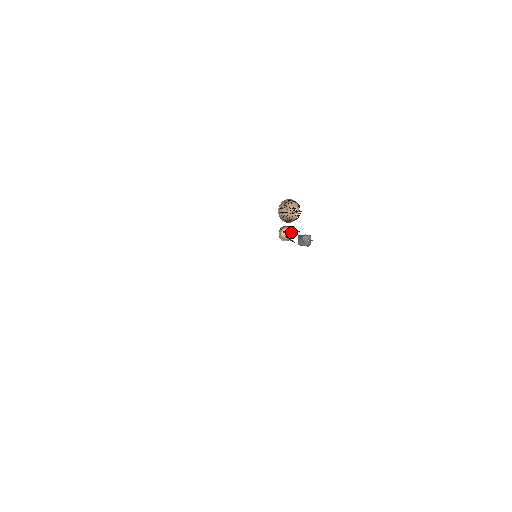
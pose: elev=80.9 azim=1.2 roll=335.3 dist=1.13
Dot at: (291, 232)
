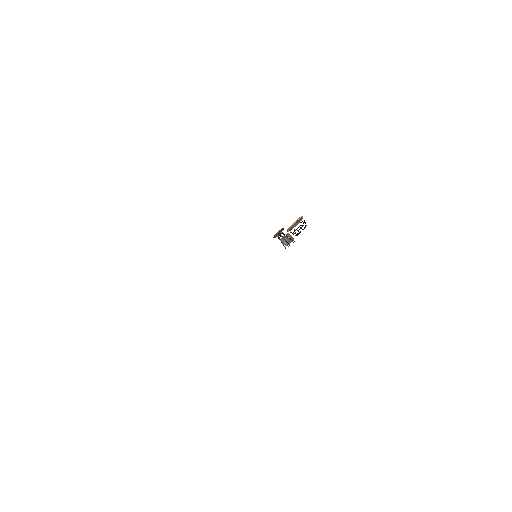
Dot at: (284, 235)
